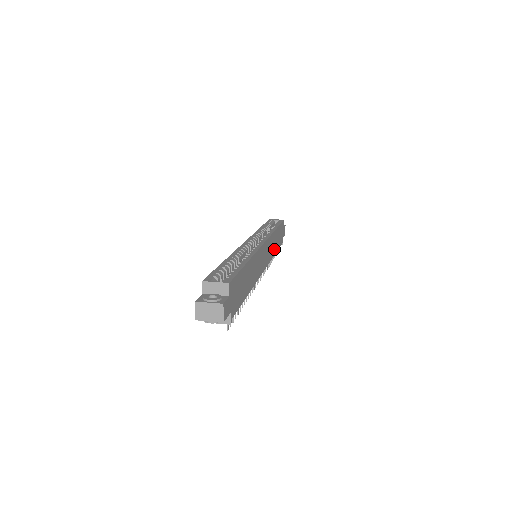
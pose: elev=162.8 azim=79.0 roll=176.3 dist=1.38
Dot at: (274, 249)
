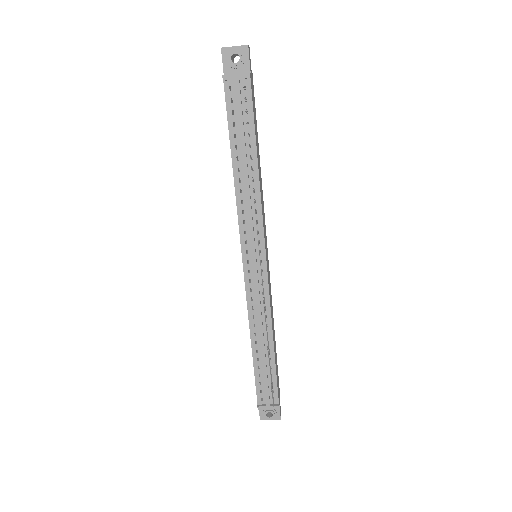
Dot at: (272, 327)
